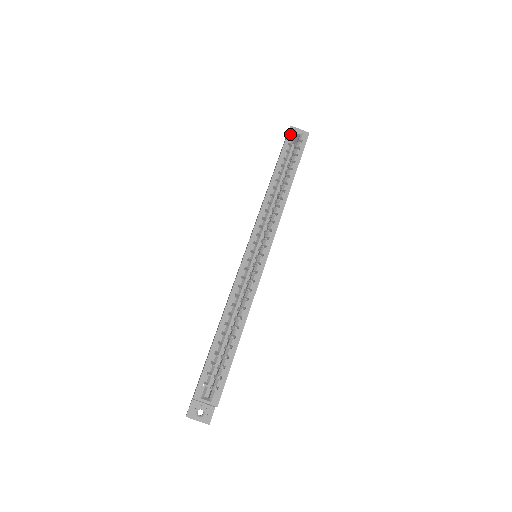
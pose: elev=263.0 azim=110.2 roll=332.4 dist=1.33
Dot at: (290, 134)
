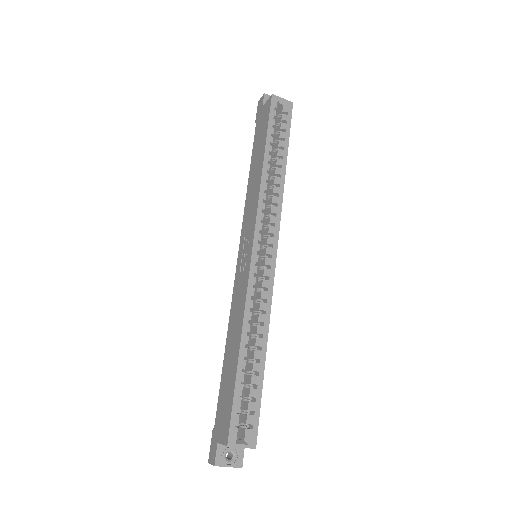
Dot at: (273, 105)
